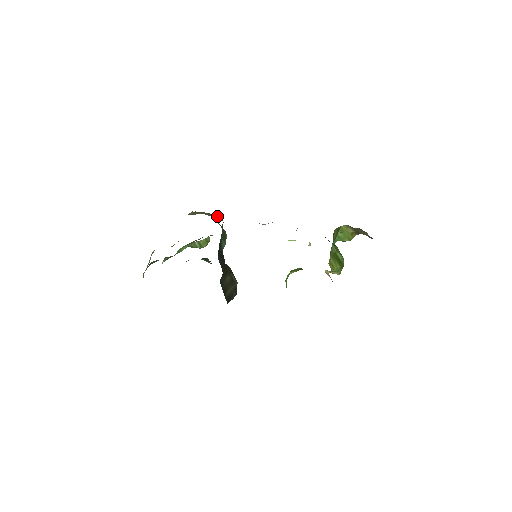
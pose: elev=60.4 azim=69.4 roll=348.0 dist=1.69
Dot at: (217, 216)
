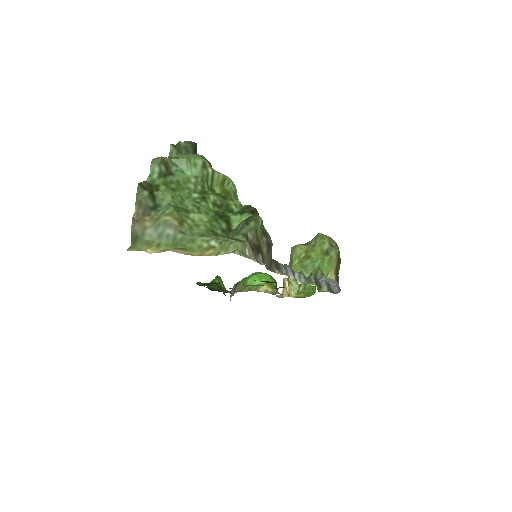
Dot at: (271, 248)
